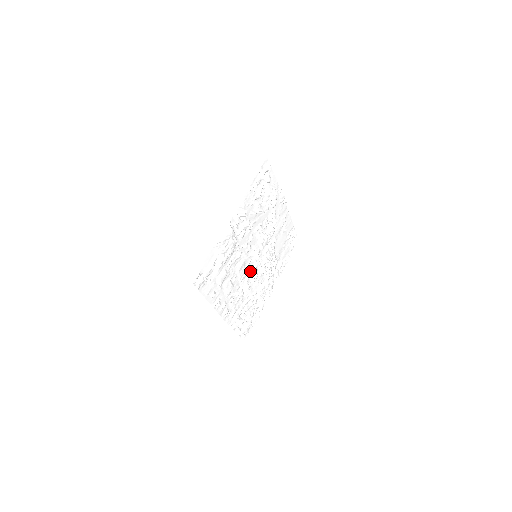
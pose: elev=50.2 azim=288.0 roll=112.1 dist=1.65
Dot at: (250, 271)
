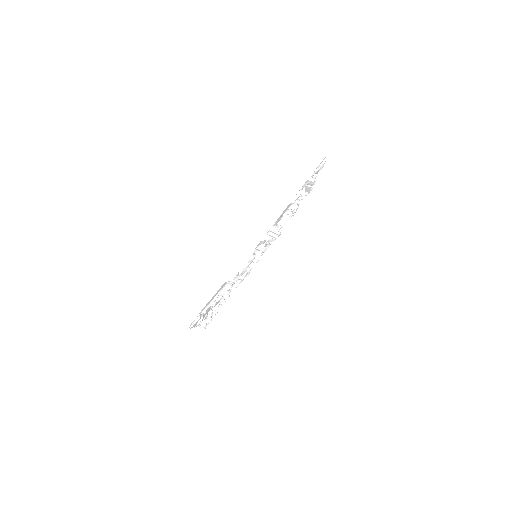
Dot at: occluded
